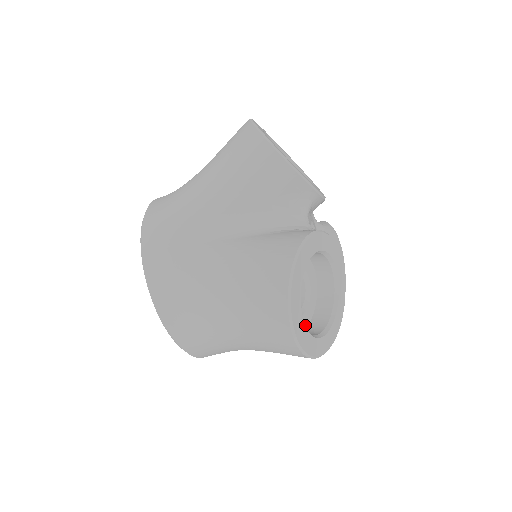
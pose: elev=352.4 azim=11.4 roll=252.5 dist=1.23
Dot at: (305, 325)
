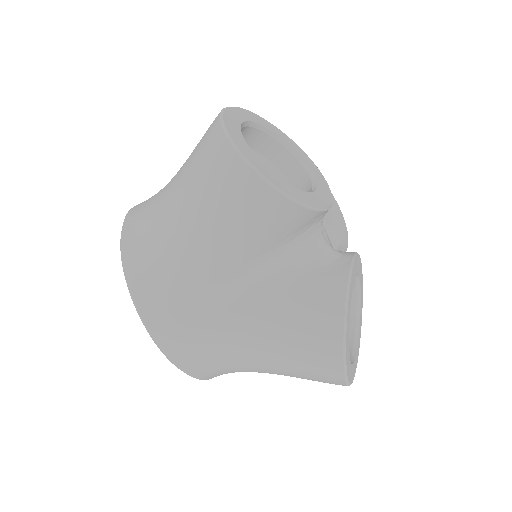
Dot at: occluded
